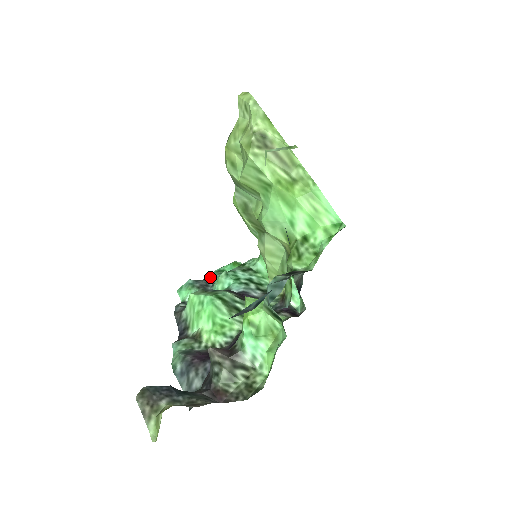
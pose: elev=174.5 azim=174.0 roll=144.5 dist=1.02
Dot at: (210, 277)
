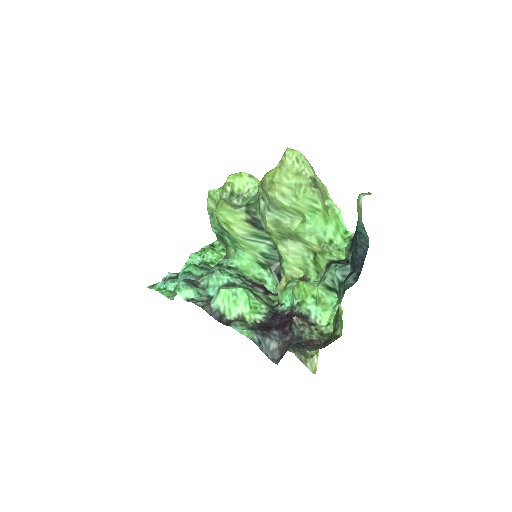
Dot at: (184, 278)
